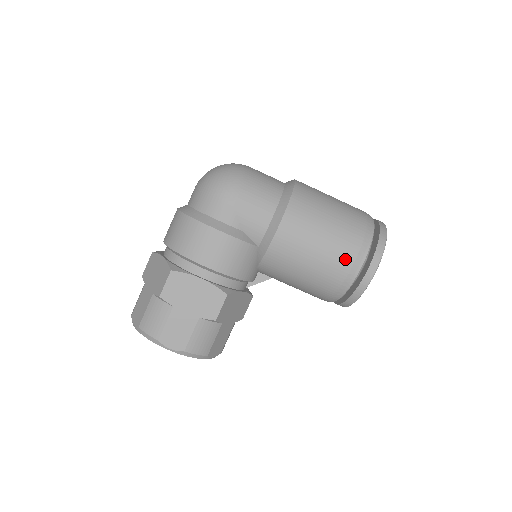
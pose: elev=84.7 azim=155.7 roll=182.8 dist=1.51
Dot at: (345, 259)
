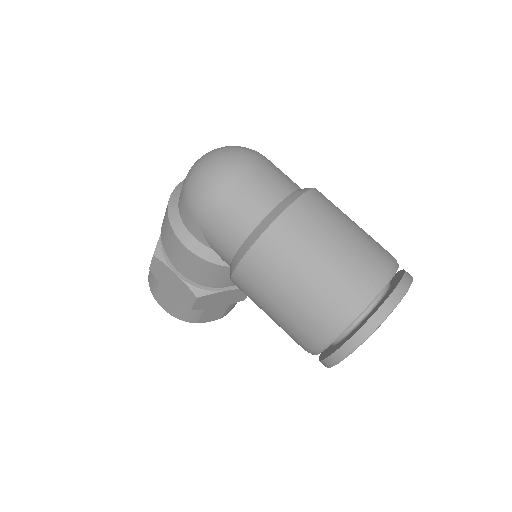
Dot at: (302, 335)
